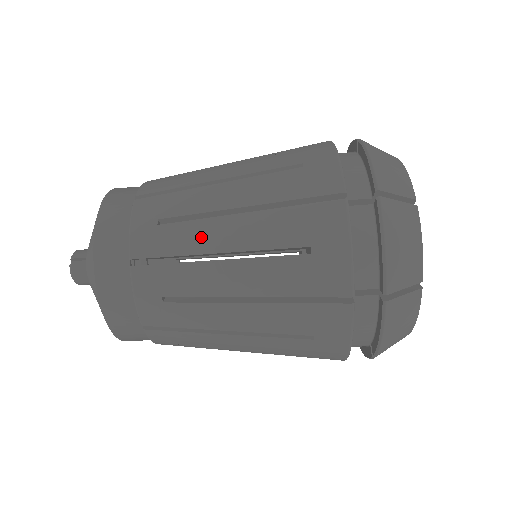
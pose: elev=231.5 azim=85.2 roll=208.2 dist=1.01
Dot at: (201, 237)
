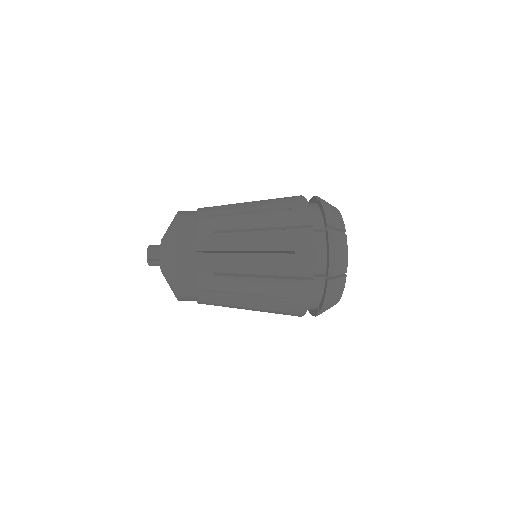
Dot at: (237, 286)
